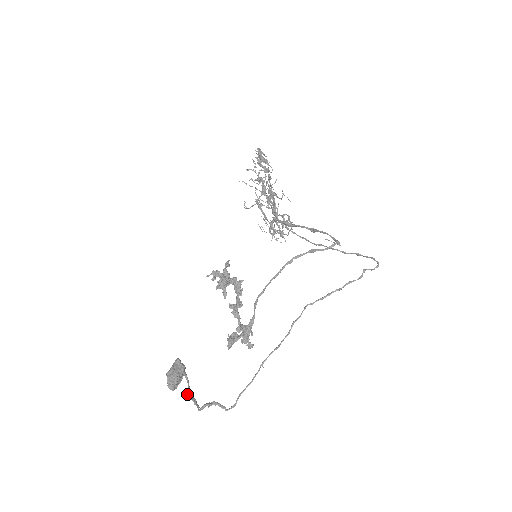
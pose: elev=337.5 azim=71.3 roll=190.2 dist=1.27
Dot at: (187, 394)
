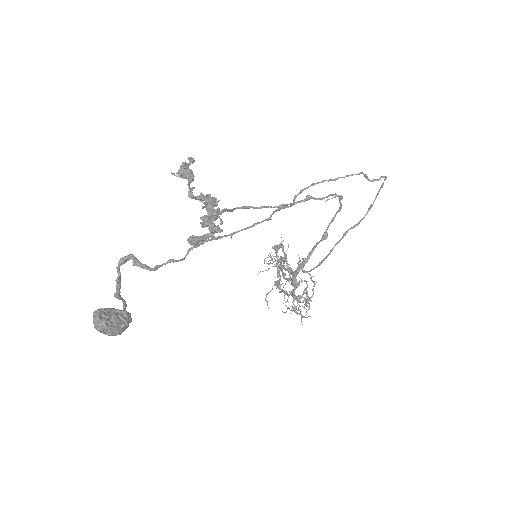
Dot at: occluded
